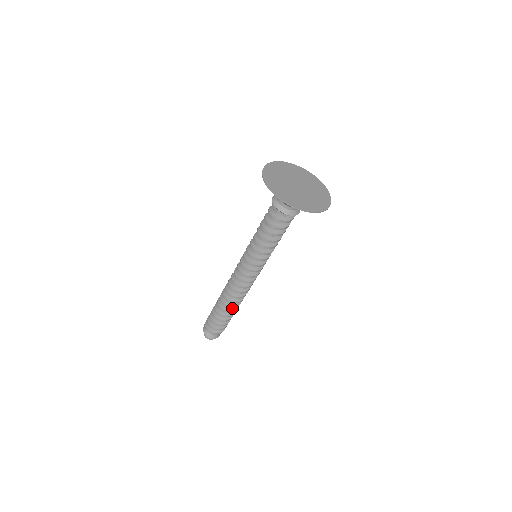
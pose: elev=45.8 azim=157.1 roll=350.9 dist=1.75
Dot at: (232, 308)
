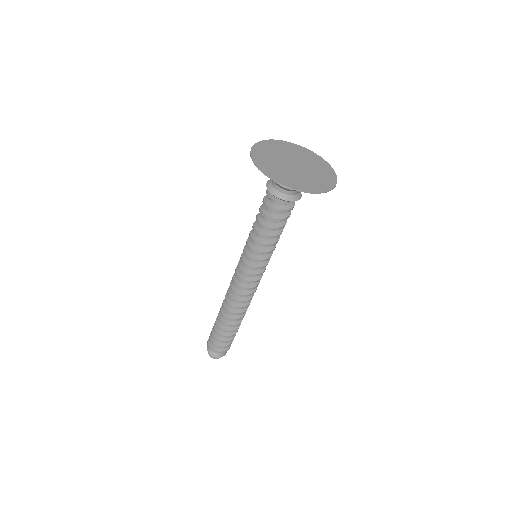
Dot at: occluded
